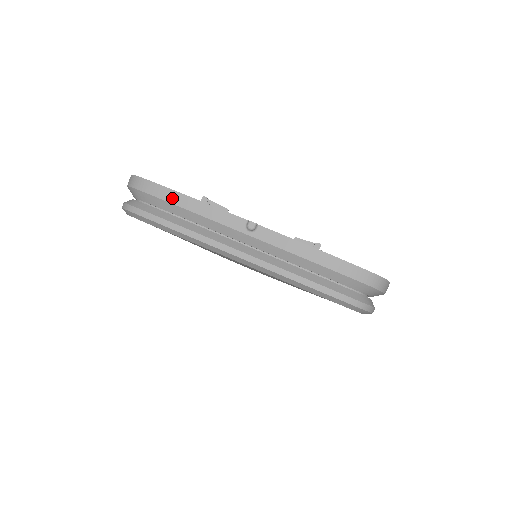
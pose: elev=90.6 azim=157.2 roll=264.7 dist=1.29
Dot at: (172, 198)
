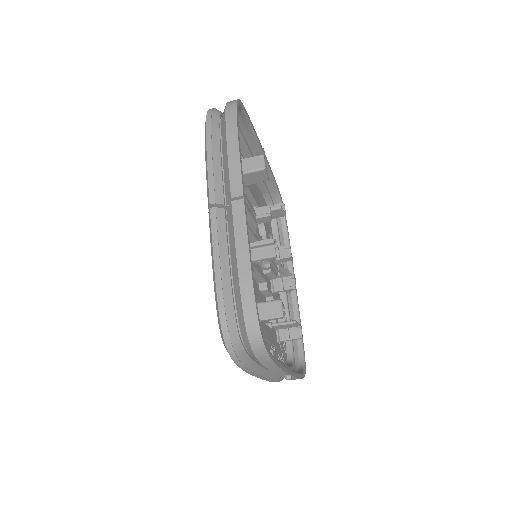
Dot at: (269, 366)
